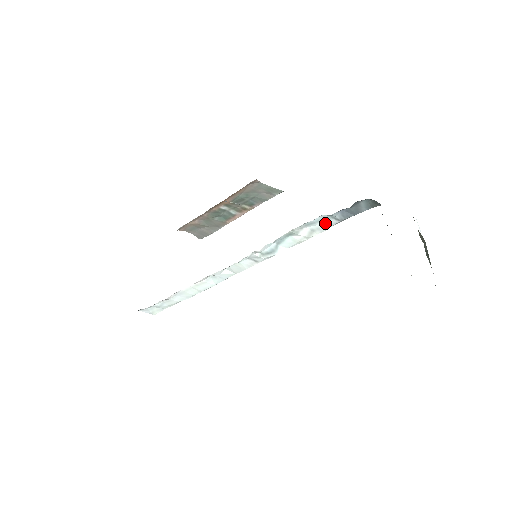
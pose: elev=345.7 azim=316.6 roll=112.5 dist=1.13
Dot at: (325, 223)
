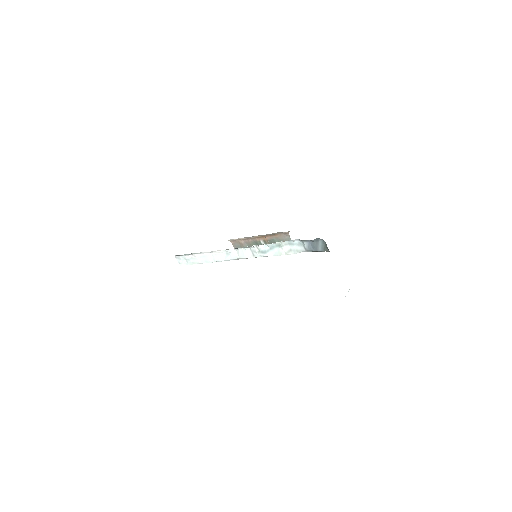
Dot at: (298, 248)
